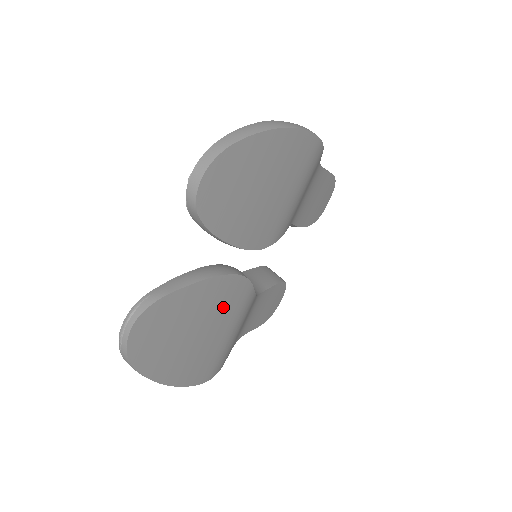
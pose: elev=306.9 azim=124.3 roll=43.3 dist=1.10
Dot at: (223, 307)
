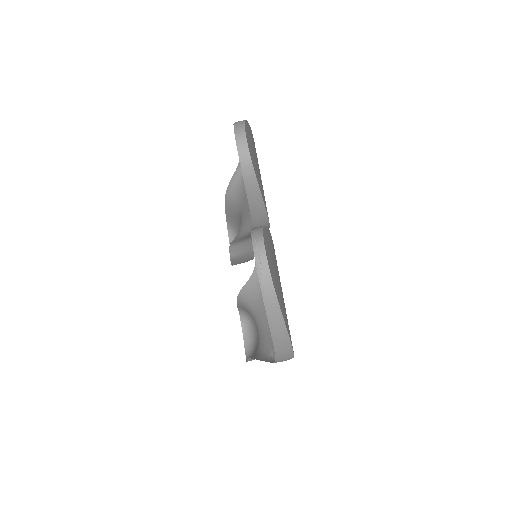
Dot at: occluded
